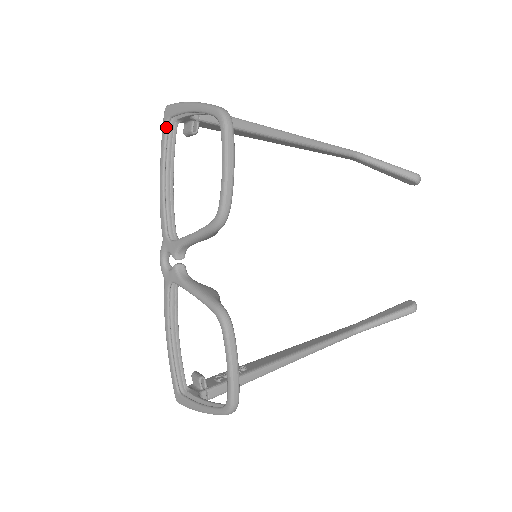
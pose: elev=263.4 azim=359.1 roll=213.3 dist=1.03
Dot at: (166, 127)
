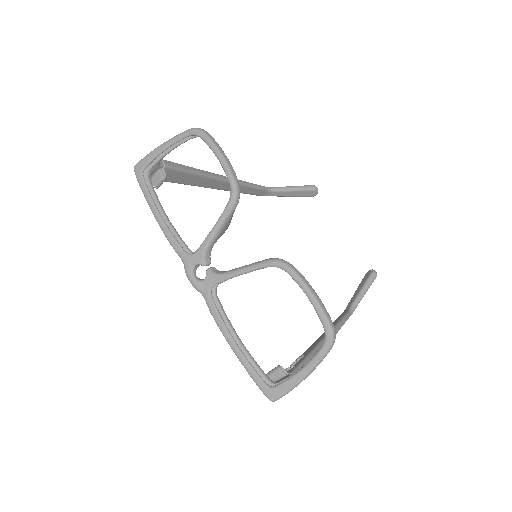
Dot at: (142, 178)
